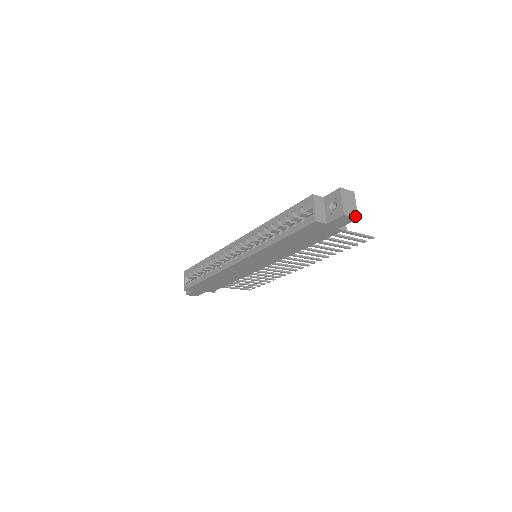
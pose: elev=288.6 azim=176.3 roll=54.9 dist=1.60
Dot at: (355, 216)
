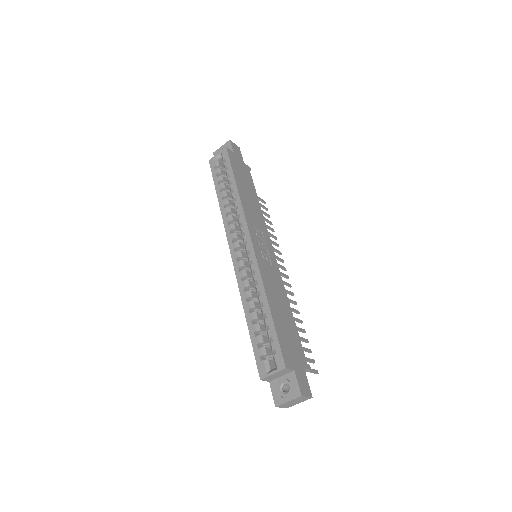
Dot at: (287, 407)
